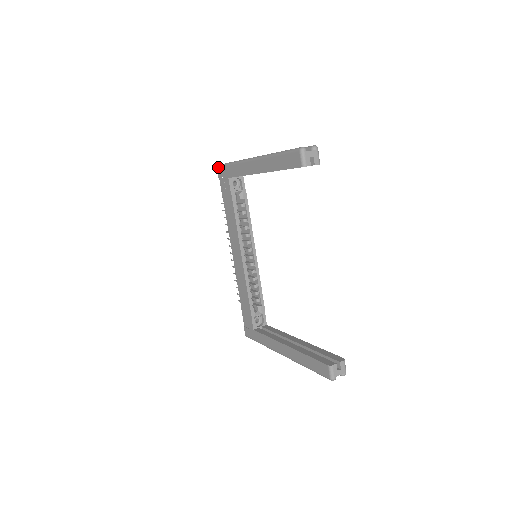
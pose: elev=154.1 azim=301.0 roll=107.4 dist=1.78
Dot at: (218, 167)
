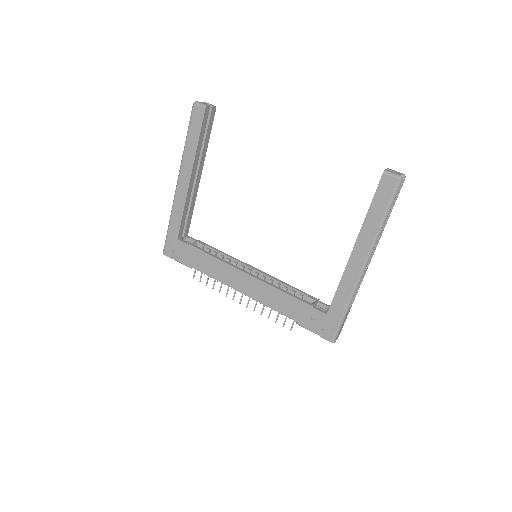
Dot at: (164, 251)
